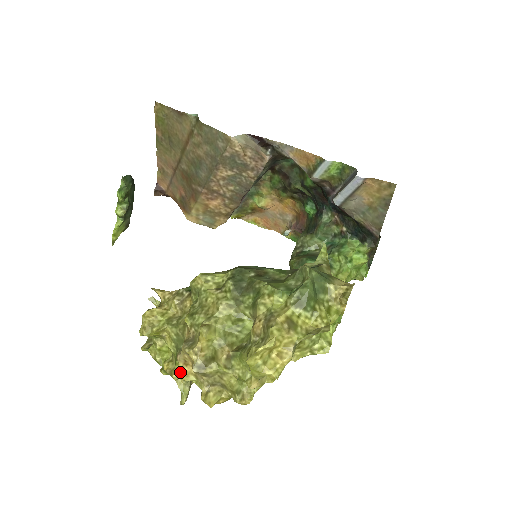
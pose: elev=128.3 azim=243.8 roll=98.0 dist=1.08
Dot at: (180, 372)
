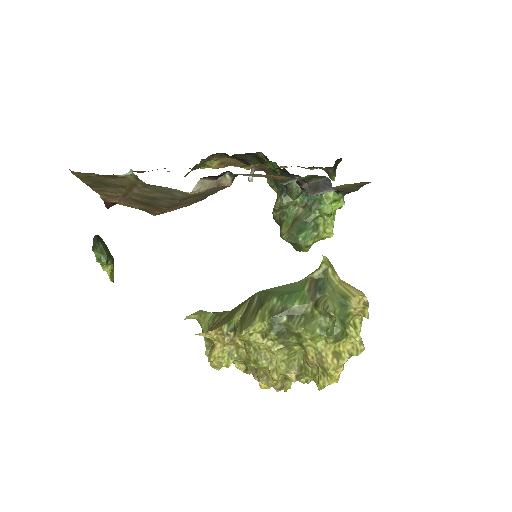
Dot at: (263, 387)
